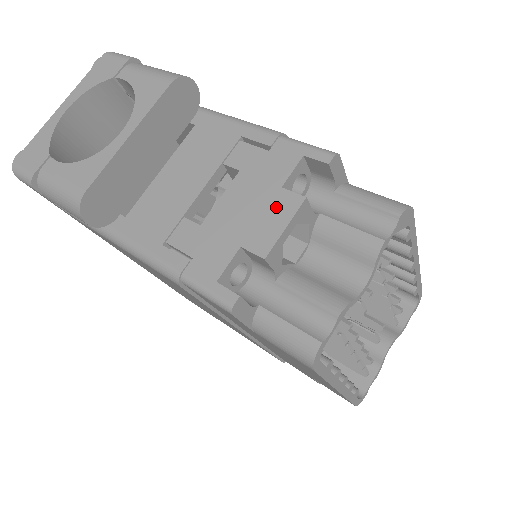
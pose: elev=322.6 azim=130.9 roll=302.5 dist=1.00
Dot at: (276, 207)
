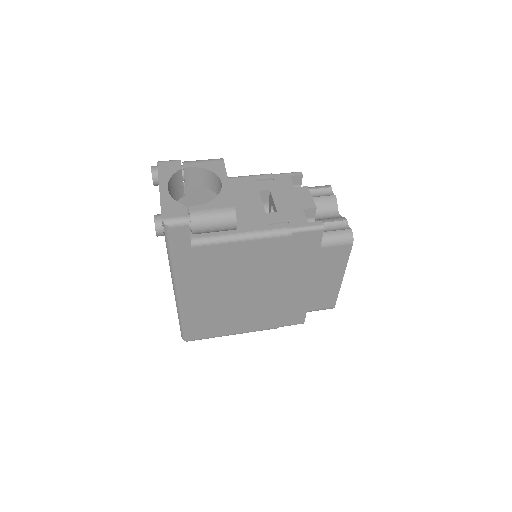
Dot at: (300, 193)
